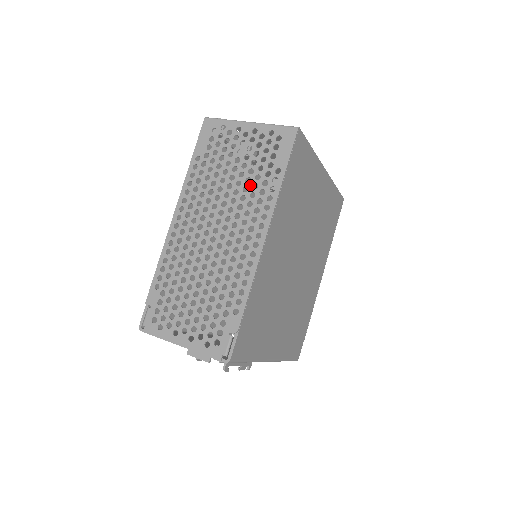
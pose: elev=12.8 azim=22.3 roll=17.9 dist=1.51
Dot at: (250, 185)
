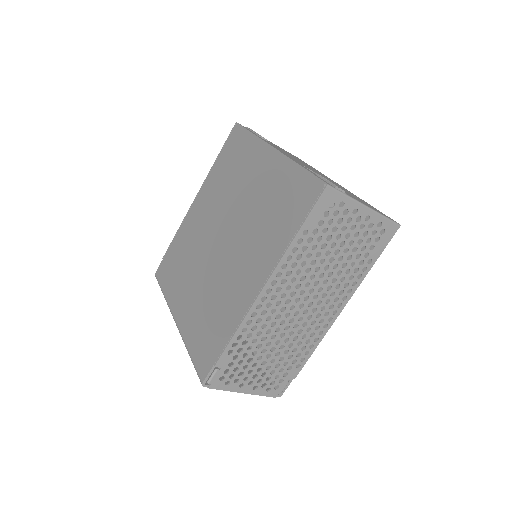
Dot at: (344, 270)
